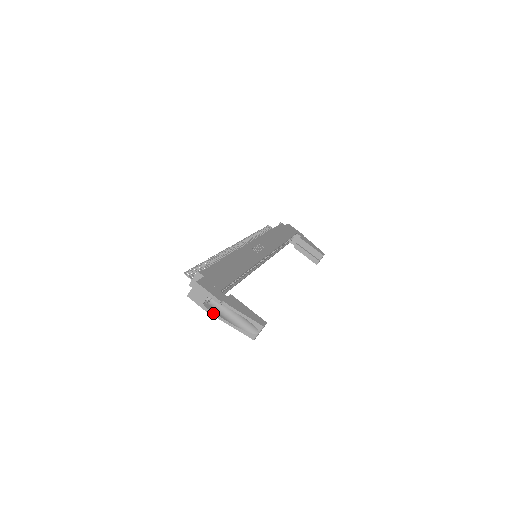
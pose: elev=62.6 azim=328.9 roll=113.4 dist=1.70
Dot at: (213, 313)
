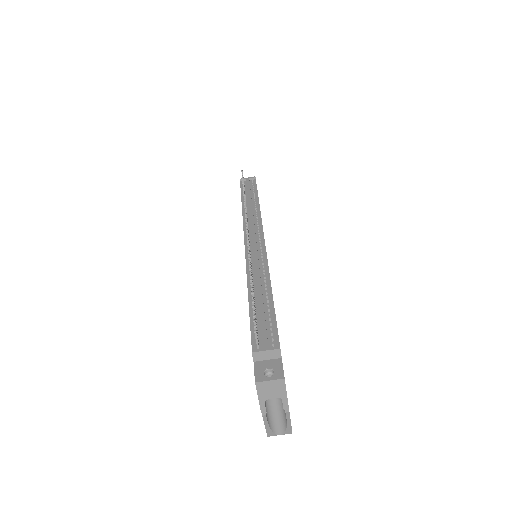
Dot at: (265, 411)
